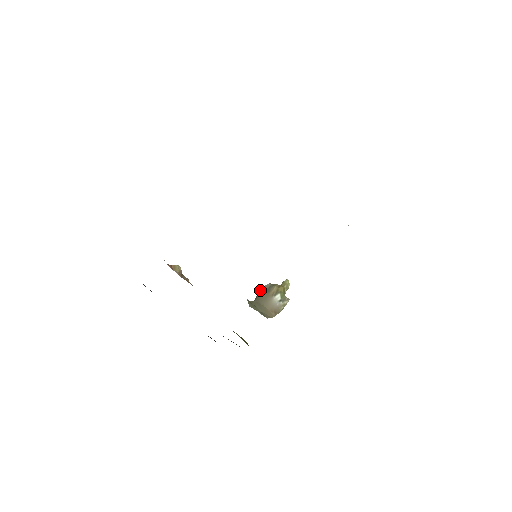
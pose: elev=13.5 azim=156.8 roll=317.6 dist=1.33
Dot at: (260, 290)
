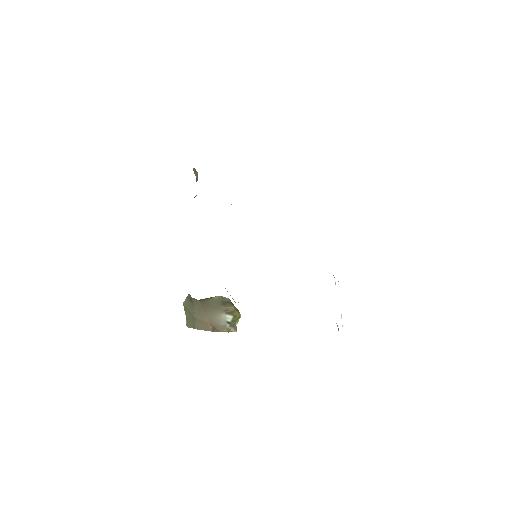
Dot at: (215, 296)
